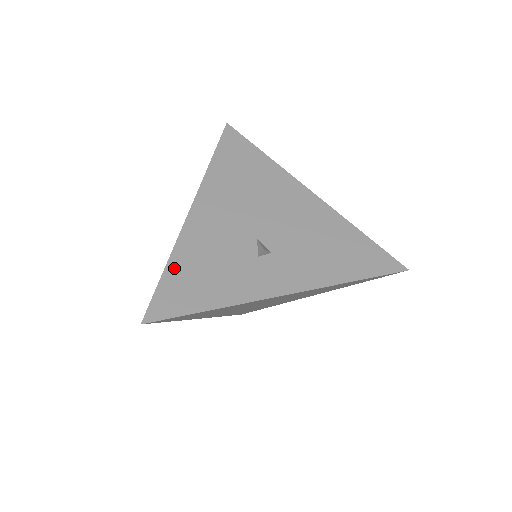
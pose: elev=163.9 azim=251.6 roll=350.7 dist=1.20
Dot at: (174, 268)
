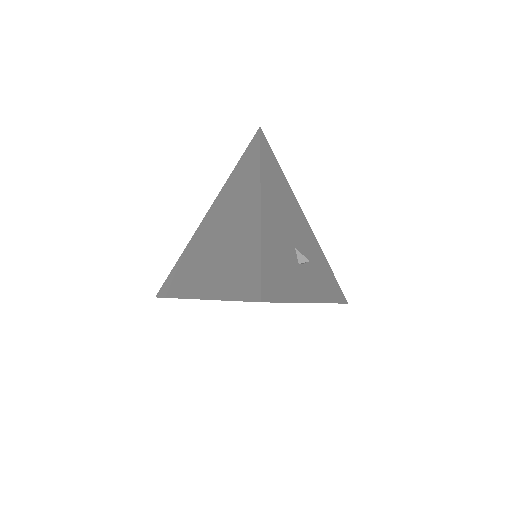
Dot at: (265, 253)
